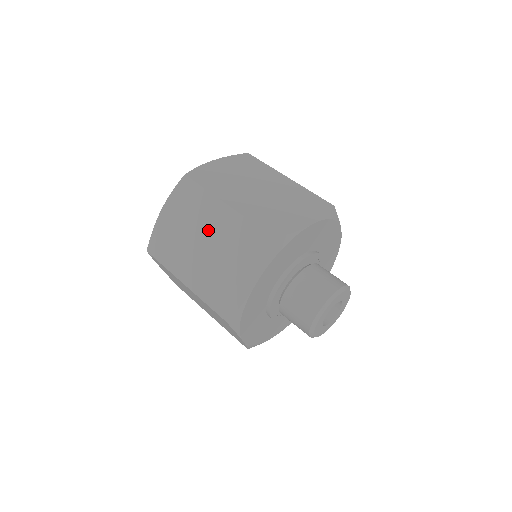
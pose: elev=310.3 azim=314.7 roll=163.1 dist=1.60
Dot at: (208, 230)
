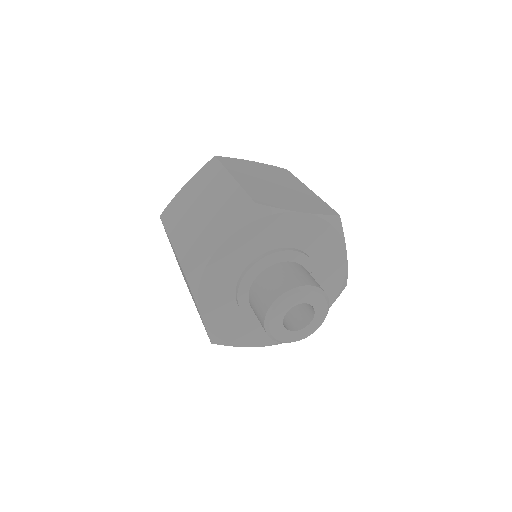
Dot at: occluded
